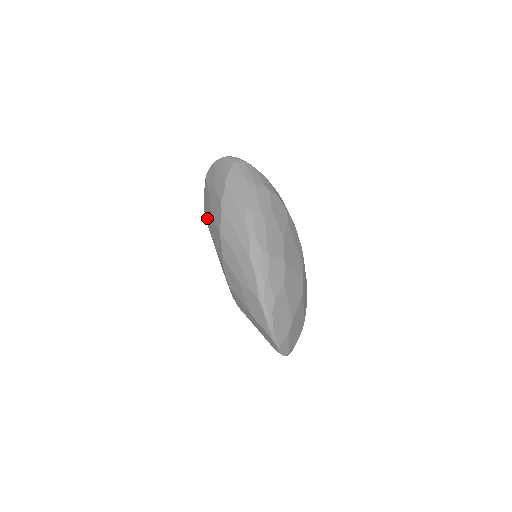
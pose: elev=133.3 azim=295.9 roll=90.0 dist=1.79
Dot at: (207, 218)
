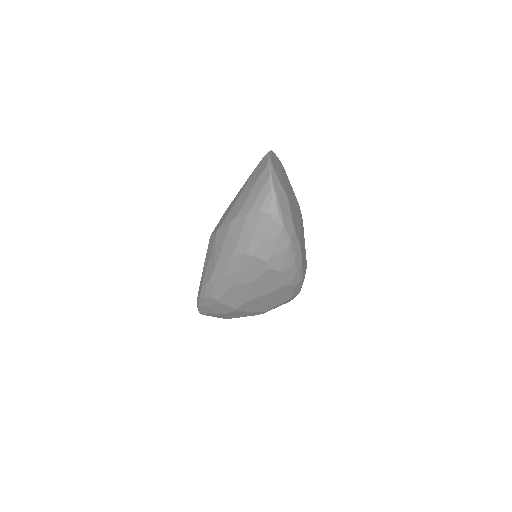
Dot at: occluded
